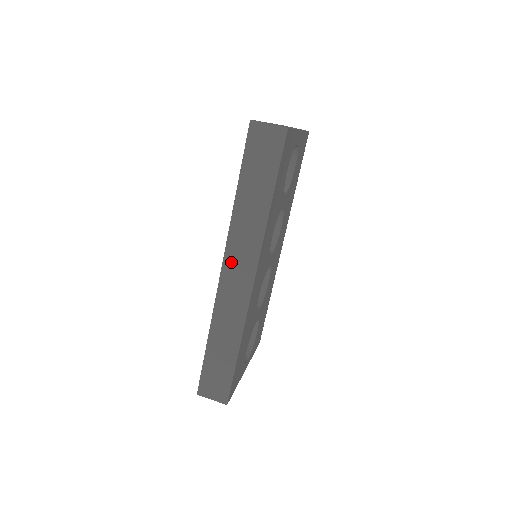
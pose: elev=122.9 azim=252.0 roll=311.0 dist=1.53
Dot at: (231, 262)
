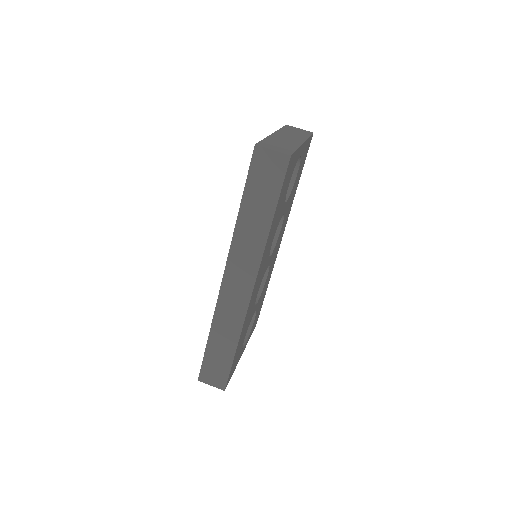
Dot at: (232, 272)
